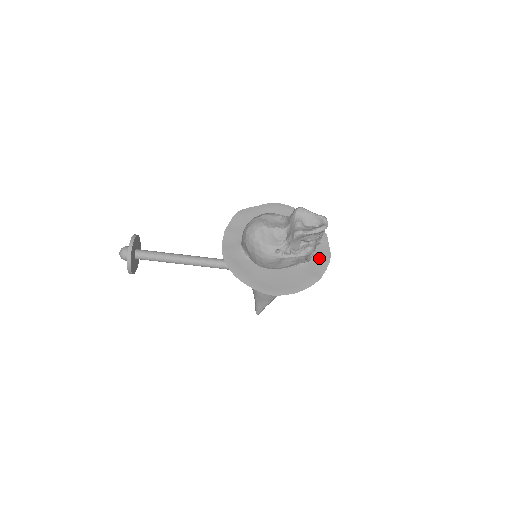
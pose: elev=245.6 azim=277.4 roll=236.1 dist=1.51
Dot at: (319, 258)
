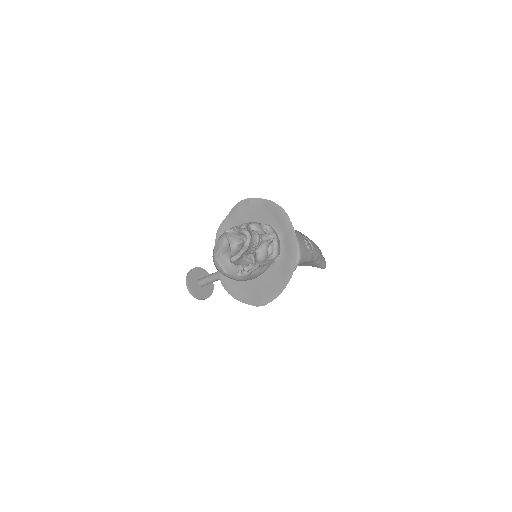
Dot at: (288, 245)
